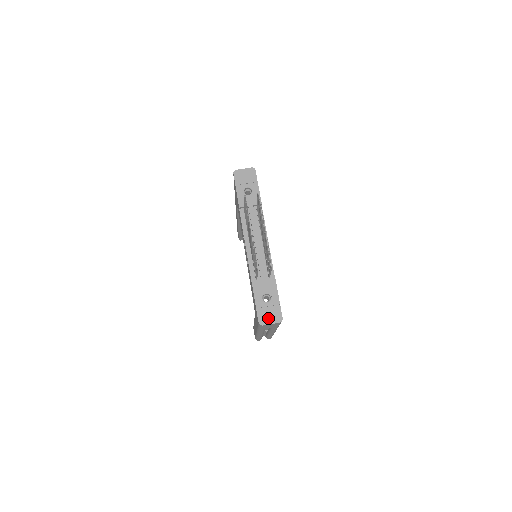
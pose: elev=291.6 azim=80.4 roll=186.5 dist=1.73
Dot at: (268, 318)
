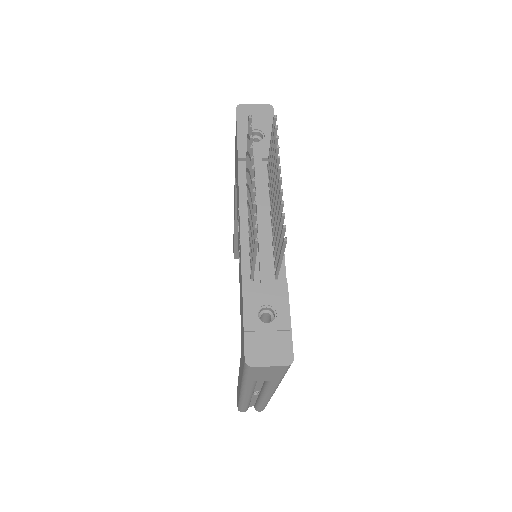
Dot at: (265, 353)
